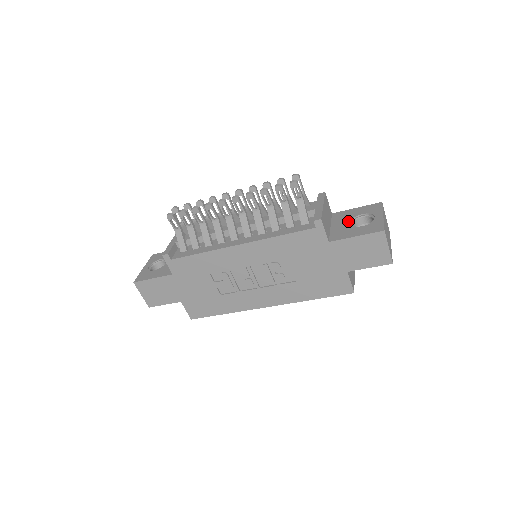
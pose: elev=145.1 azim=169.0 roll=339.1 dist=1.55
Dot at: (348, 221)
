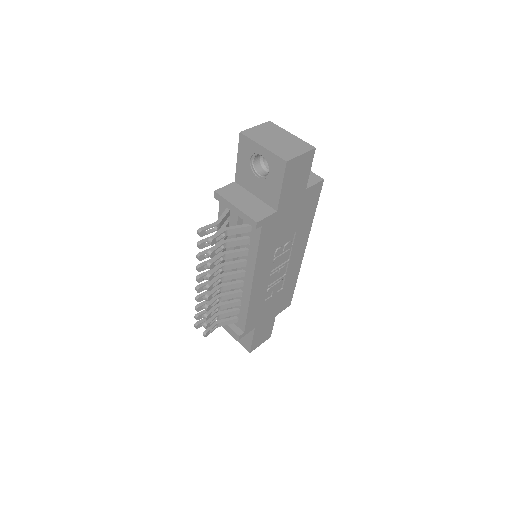
Dot at: (255, 179)
